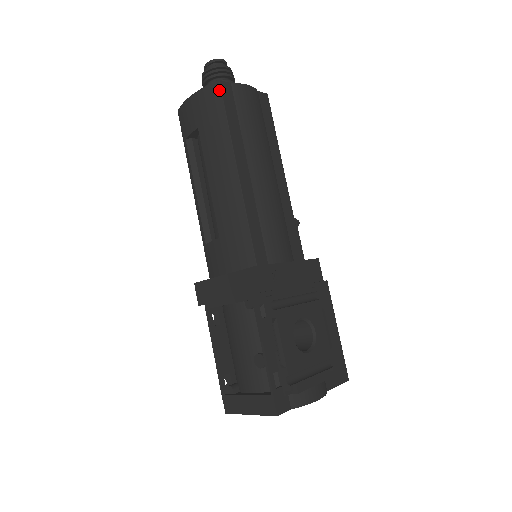
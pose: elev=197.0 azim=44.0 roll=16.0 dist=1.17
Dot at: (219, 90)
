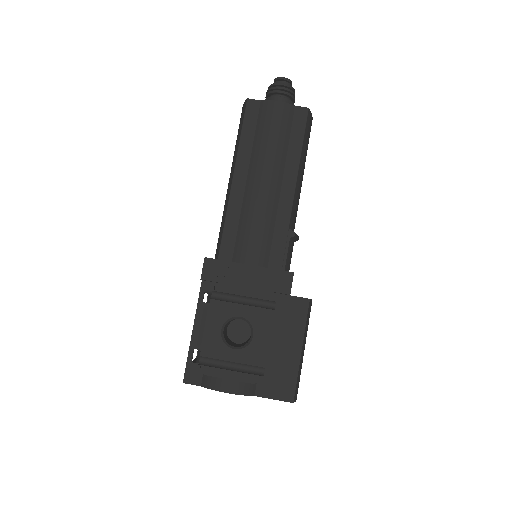
Dot at: (245, 107)
